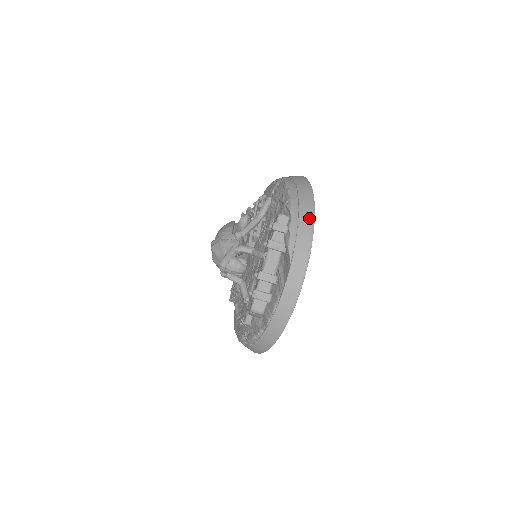
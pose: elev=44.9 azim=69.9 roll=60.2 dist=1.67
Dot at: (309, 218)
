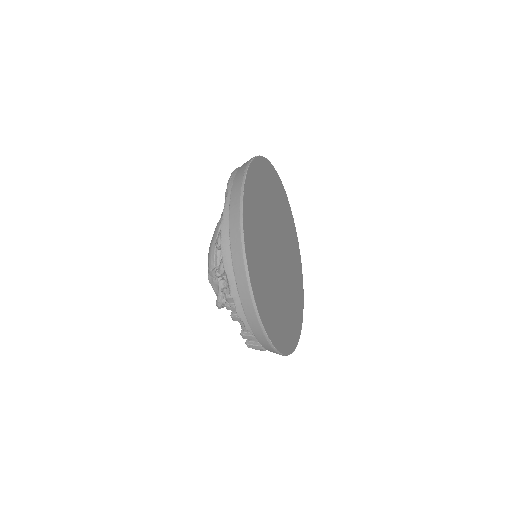
Dot at: (250, 304)
